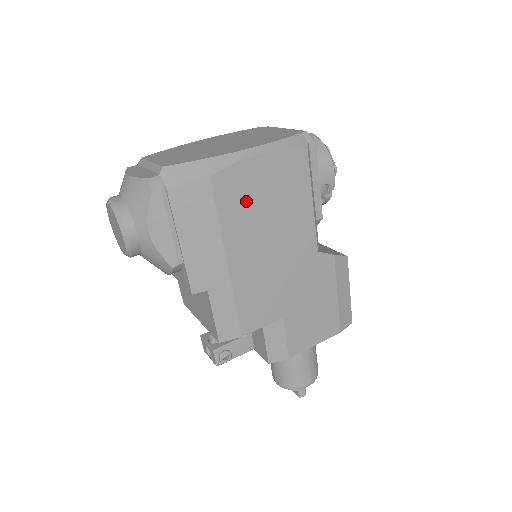
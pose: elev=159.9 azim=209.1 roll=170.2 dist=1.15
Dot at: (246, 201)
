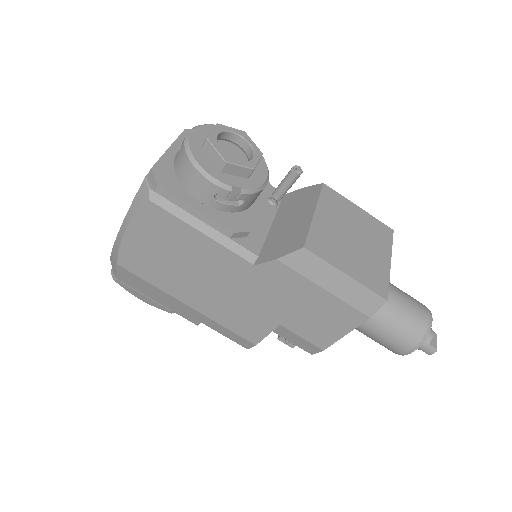
Dot at: (154, 264)
